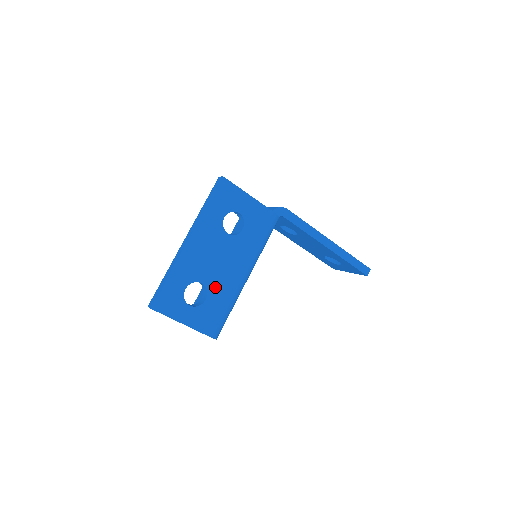
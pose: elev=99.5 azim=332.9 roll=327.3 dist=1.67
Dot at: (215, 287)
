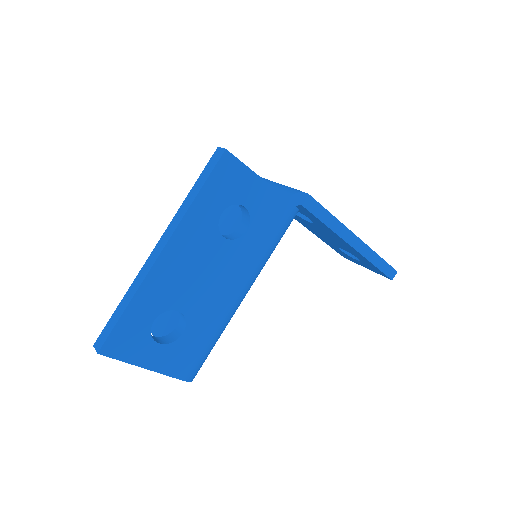
Dot at: (198, 315)
